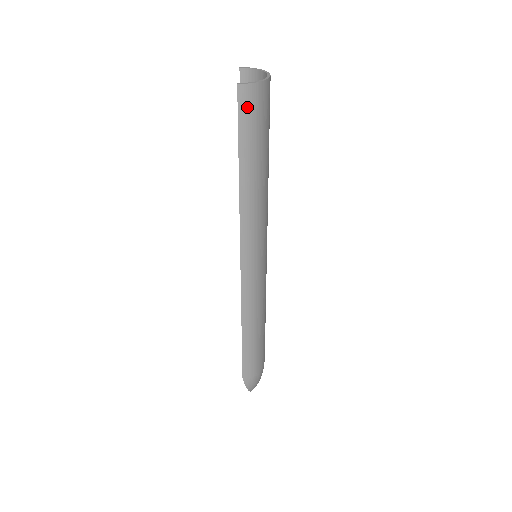
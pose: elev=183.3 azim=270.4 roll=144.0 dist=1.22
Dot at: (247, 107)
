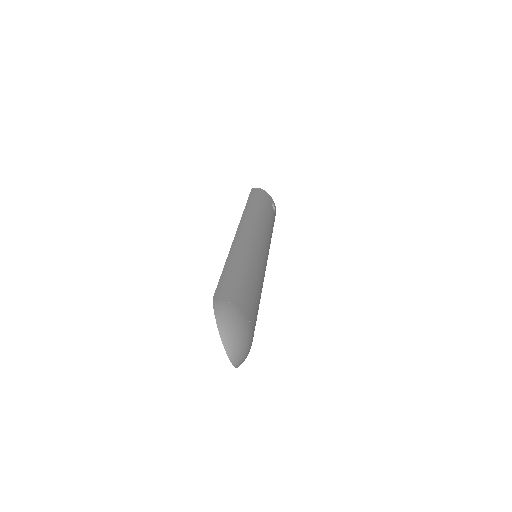
Dot at: (255, 191)
